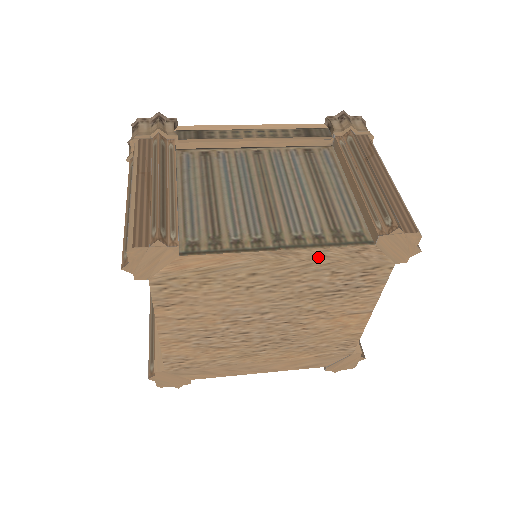
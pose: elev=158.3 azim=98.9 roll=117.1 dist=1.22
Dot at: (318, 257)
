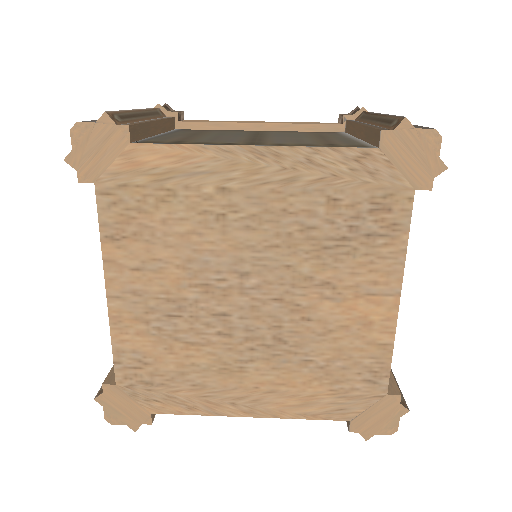
Dot at: (304, 165)
